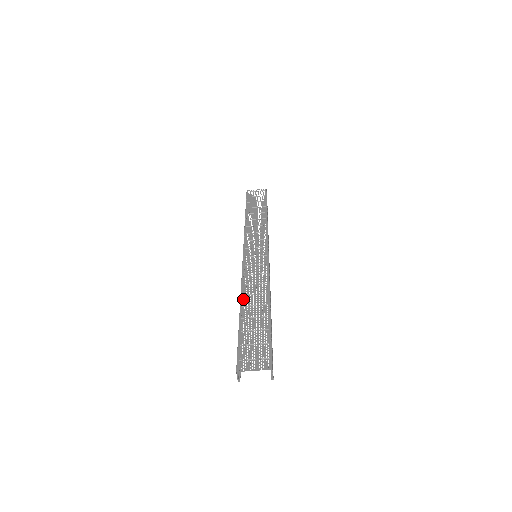
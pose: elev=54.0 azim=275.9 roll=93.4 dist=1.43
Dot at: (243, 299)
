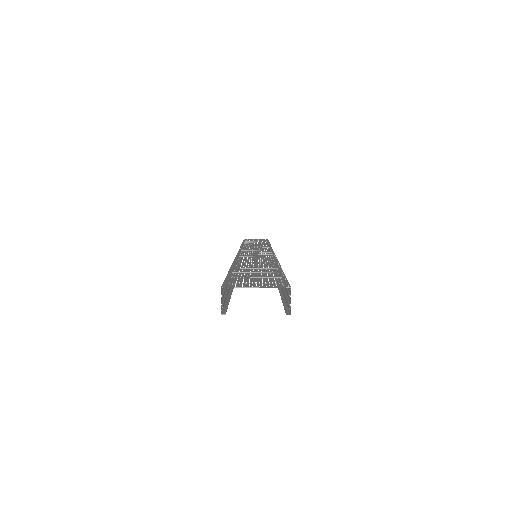
Dot at: (237, 262)
